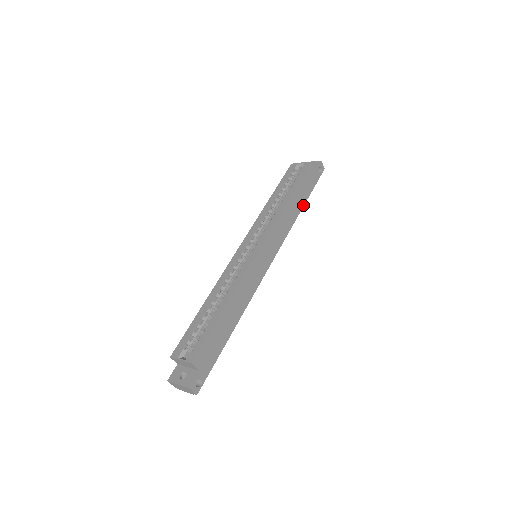
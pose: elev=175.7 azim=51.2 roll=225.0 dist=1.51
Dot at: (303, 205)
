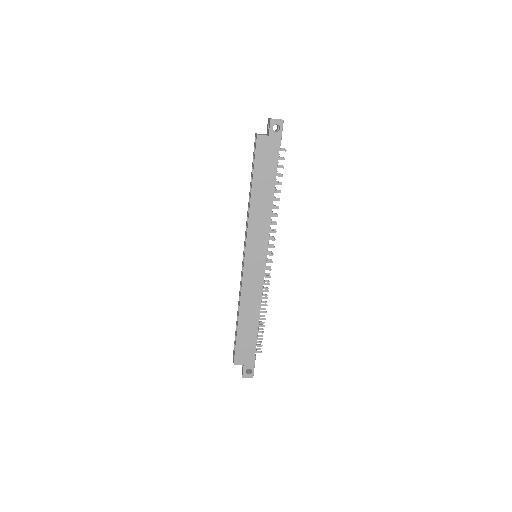
Dot at: (274, 183)
